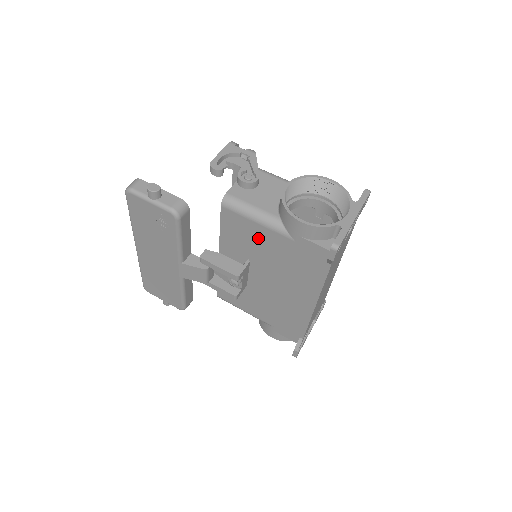
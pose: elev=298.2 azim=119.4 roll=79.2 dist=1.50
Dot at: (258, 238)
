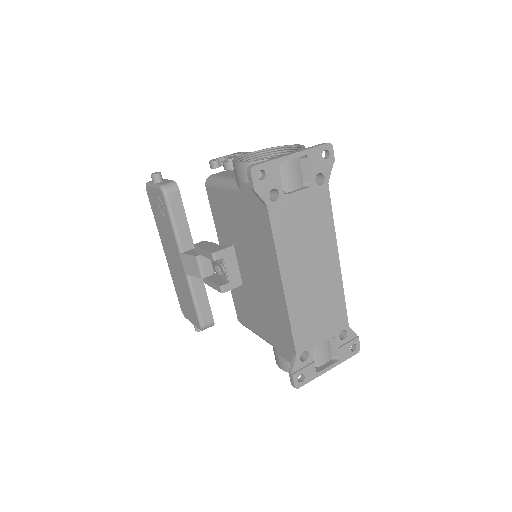
Dot at: (228, 209)
